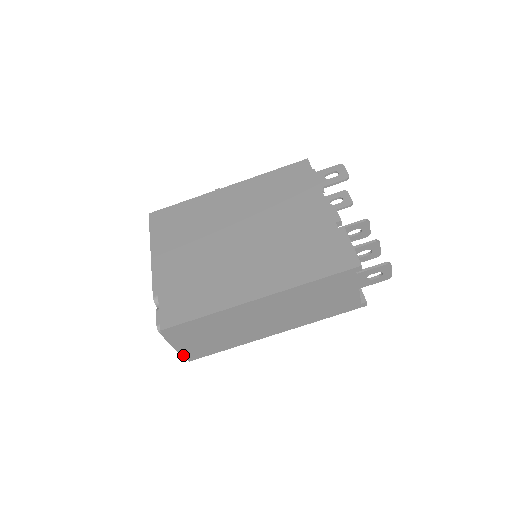
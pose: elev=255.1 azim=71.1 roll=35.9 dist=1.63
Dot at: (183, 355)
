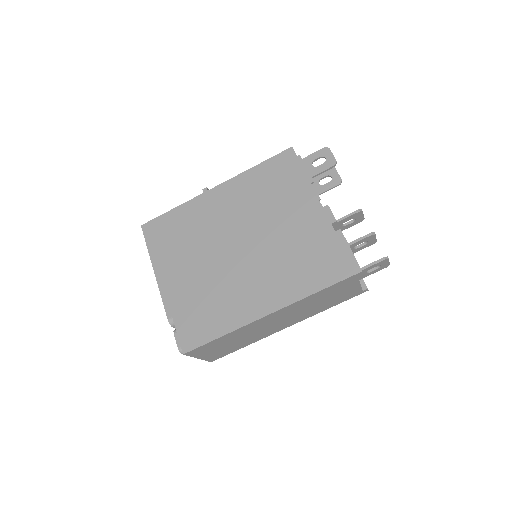
Dot at: (205, 360)
